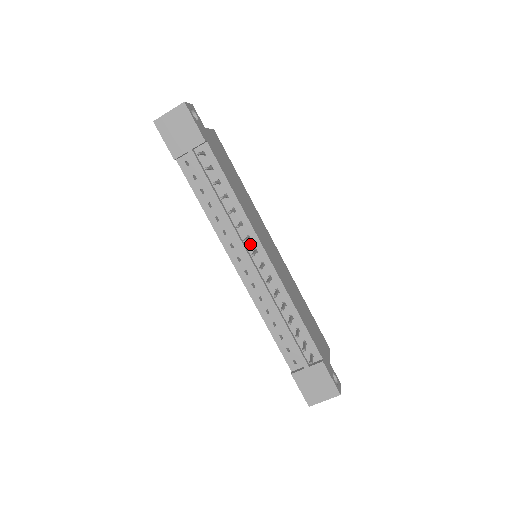
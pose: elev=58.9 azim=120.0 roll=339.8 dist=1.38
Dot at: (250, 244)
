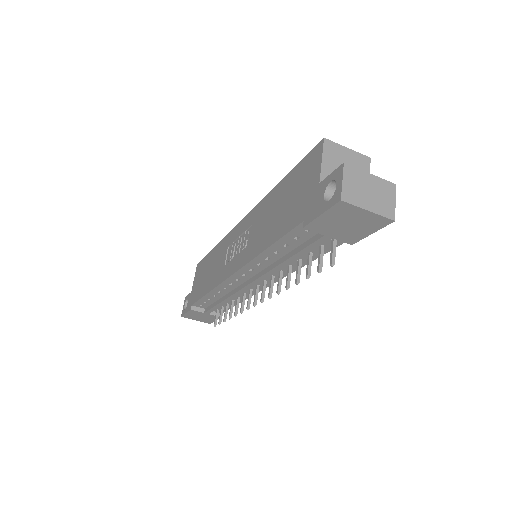
Dot at: (267, 278)
